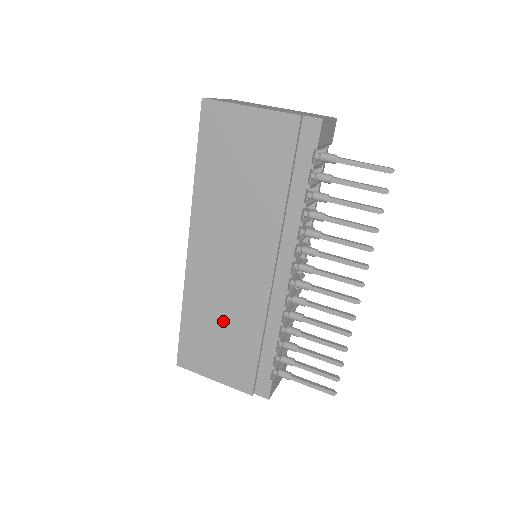
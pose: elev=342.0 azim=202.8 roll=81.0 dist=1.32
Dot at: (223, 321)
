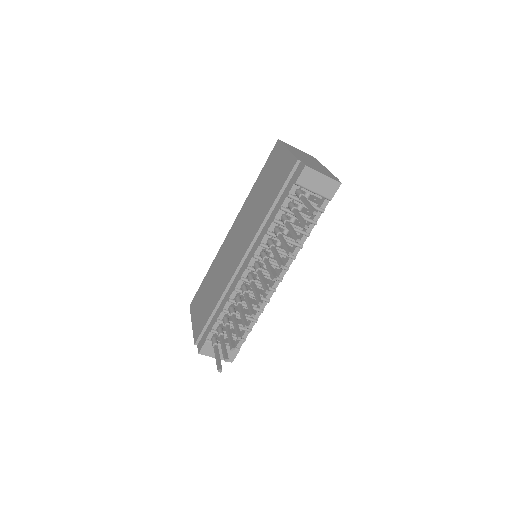
Dot at: (214, 284)
